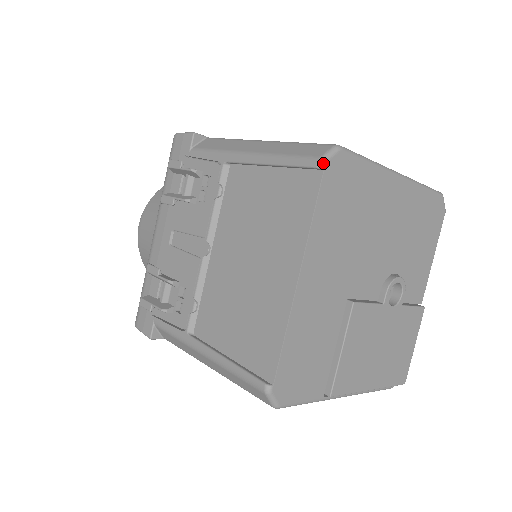
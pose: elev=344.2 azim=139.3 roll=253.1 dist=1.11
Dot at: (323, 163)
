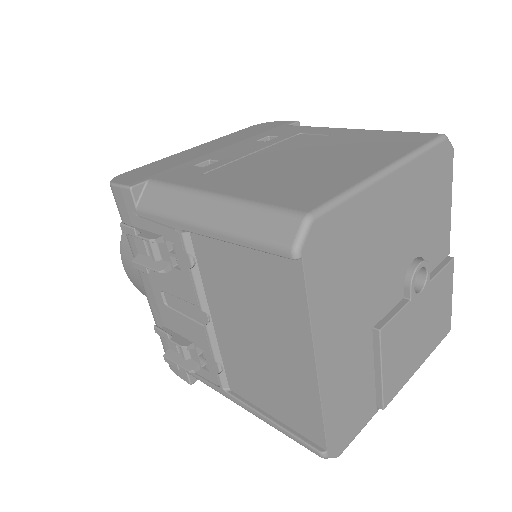
Dot at: (298, 253)
